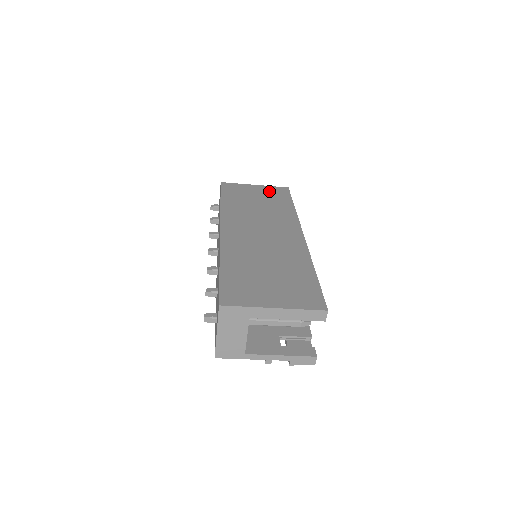
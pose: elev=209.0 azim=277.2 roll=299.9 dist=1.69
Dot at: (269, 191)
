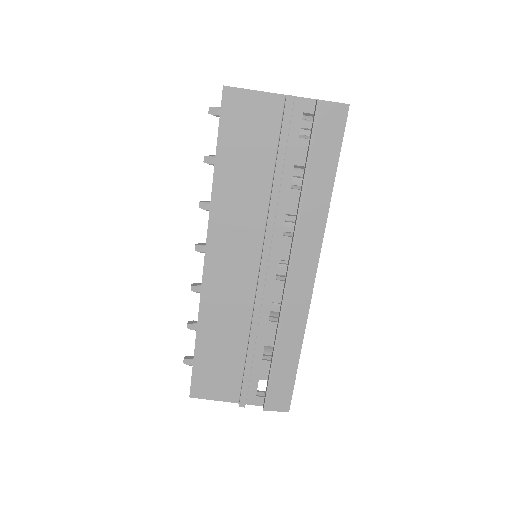
Dot at: occluded
